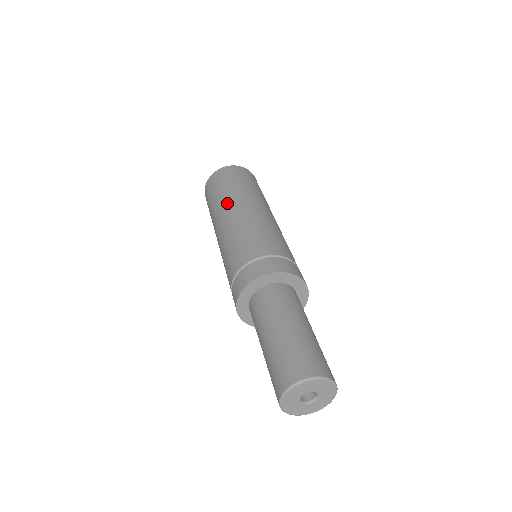
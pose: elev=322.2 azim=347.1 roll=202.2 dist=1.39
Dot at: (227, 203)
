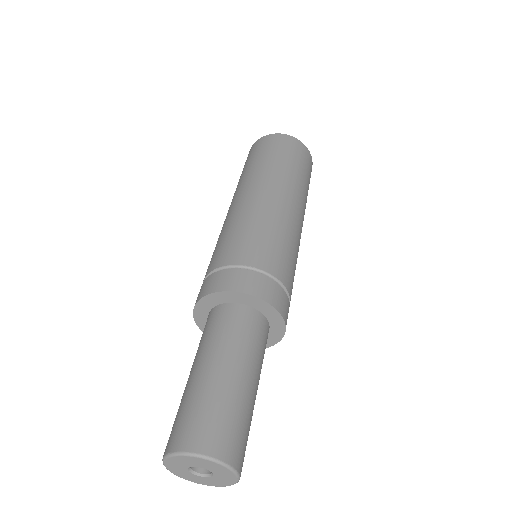
Dot at: (249, 181)
